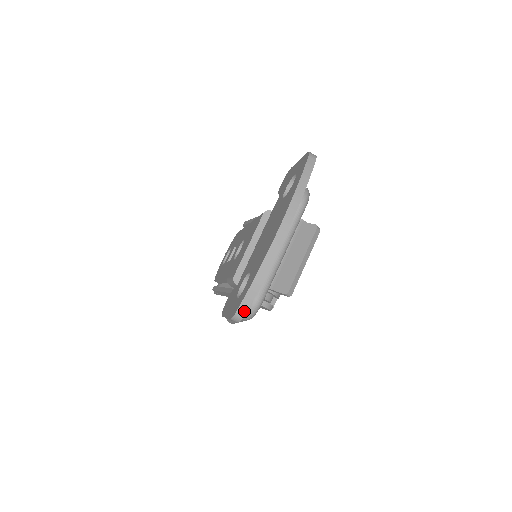
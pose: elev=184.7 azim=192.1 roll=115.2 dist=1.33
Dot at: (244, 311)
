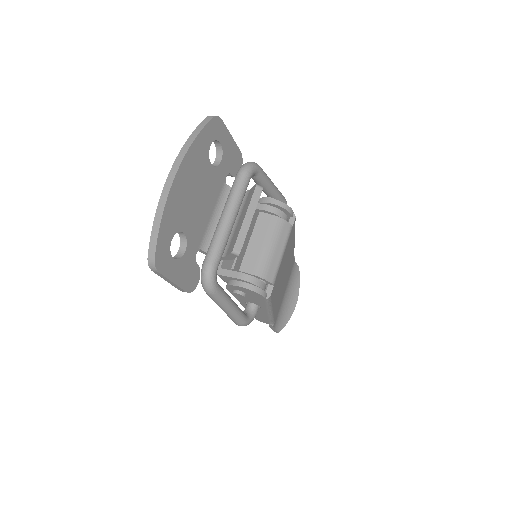
Dot at: (153, 254)
